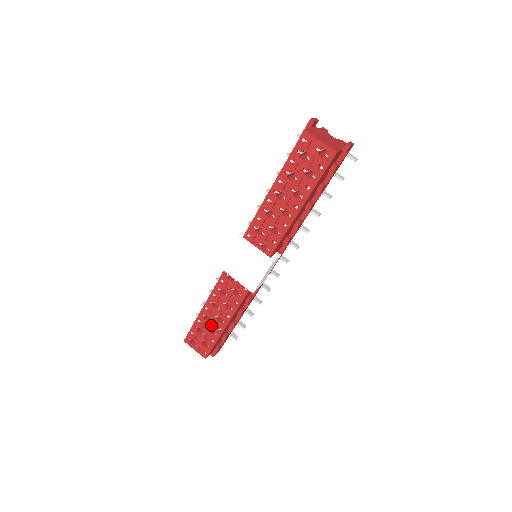
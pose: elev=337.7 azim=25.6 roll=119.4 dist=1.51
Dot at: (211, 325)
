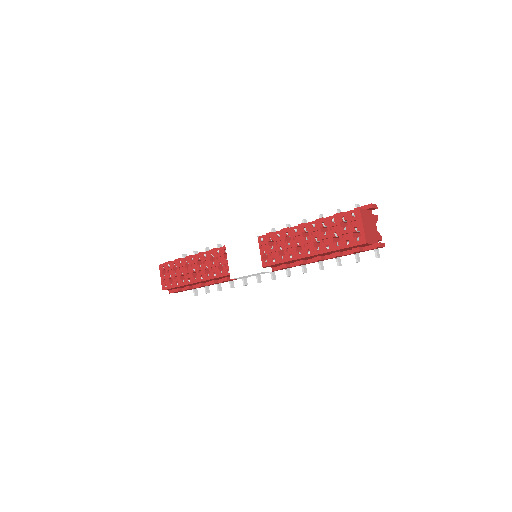
Dot at: (186, 272)
